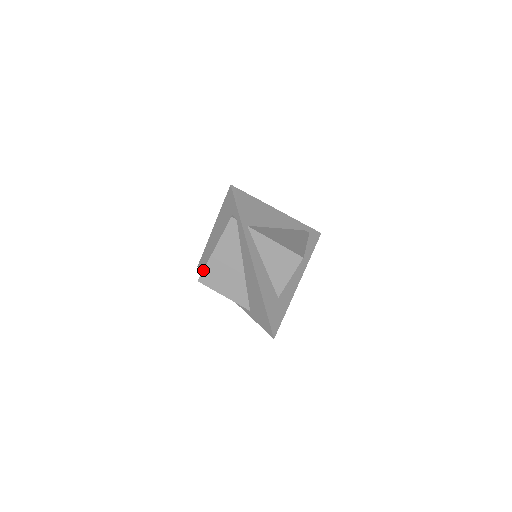
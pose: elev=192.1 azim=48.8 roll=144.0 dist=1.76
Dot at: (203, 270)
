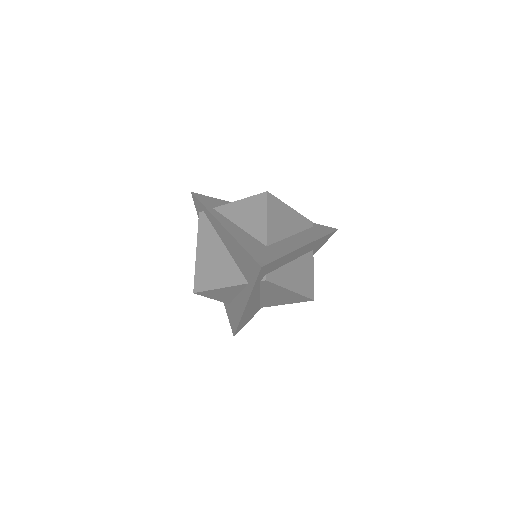
Dot at: (194, 278)
